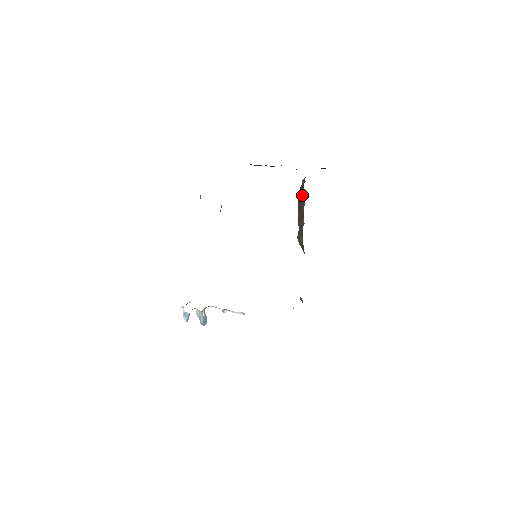
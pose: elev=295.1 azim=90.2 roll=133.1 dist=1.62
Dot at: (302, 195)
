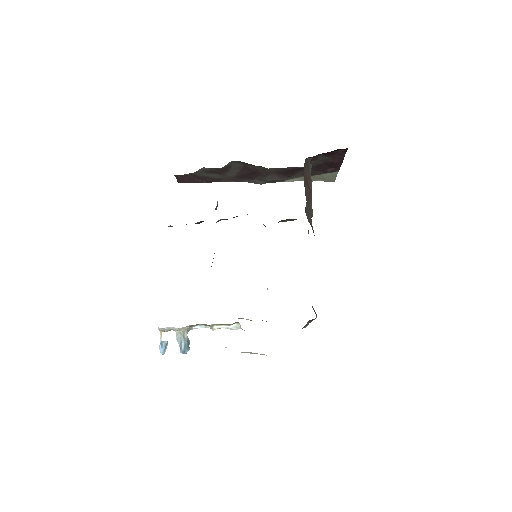
Dot at: (308, 171)
